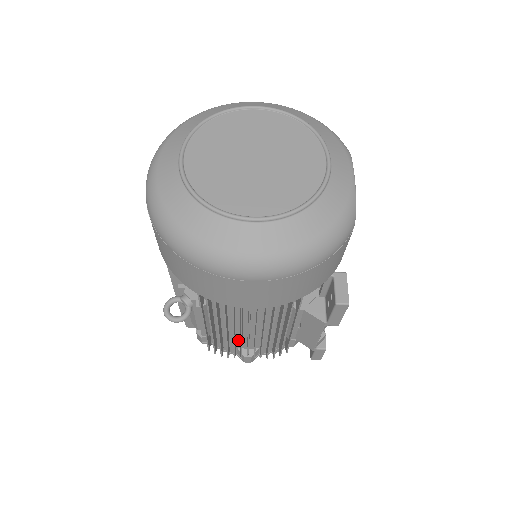
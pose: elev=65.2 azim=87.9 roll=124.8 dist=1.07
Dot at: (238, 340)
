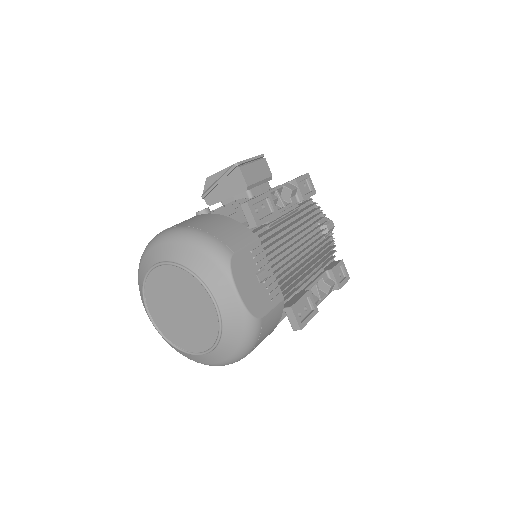
Dot at: occluded
